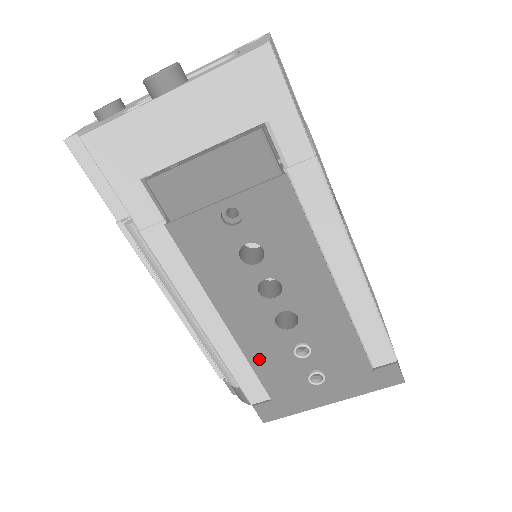
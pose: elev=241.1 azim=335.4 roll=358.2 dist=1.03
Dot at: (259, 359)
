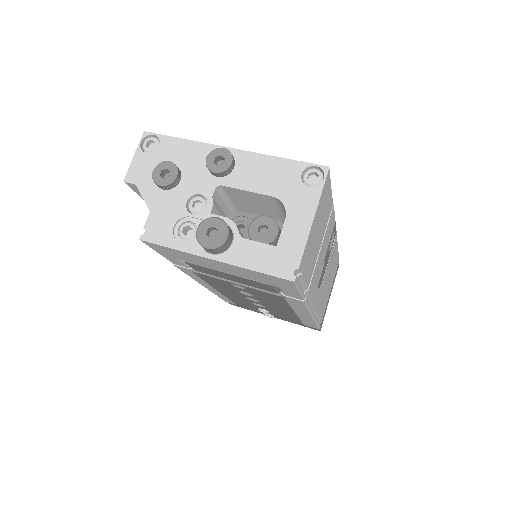
Dot at: (236, 301)
